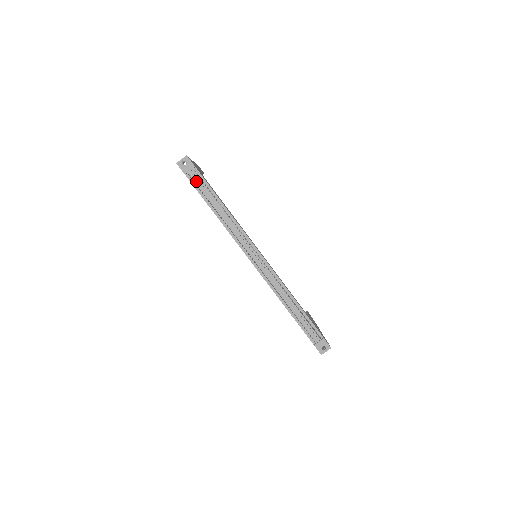
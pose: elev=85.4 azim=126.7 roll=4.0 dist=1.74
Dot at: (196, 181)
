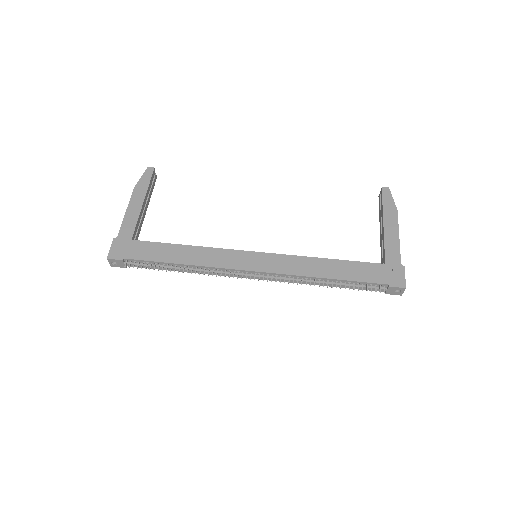
Dot at: occluded
